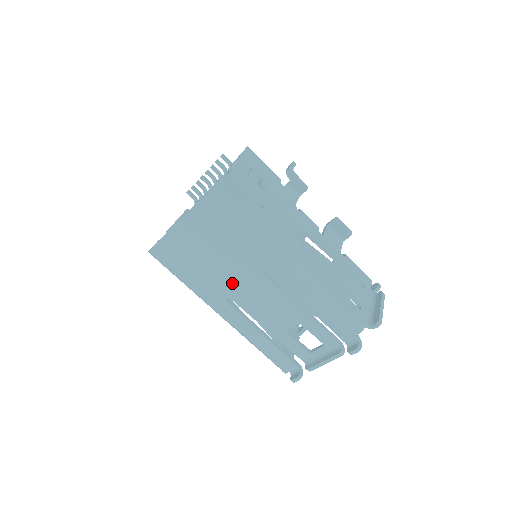
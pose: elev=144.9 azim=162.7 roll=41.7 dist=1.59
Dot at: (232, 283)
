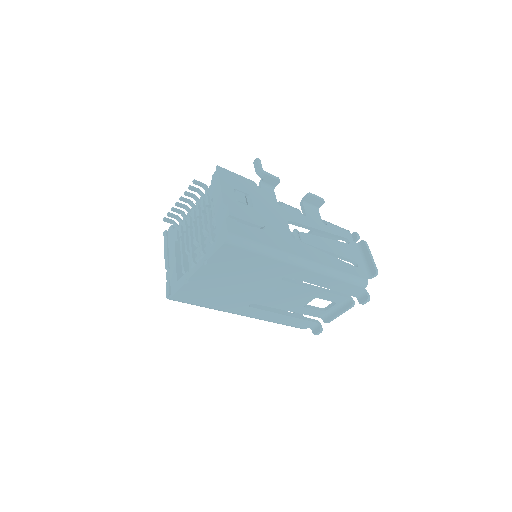
Dot at: (254, 294)
